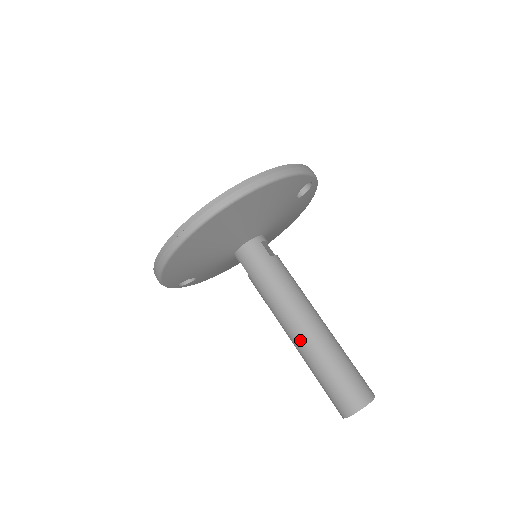
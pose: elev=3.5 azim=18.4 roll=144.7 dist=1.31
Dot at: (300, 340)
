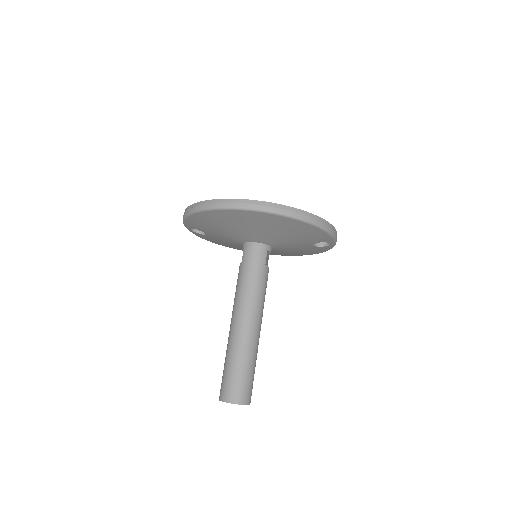
Dot at: (237, 331)
